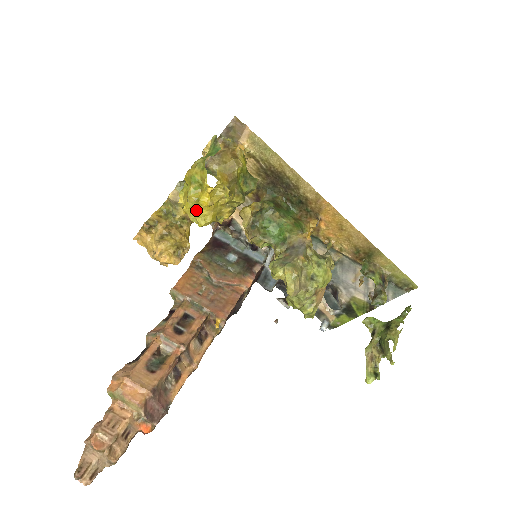
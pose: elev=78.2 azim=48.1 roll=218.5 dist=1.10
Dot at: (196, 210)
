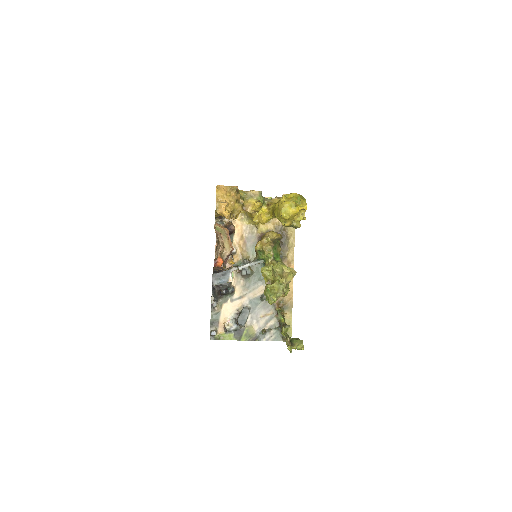
Dot at: (290, 208)
